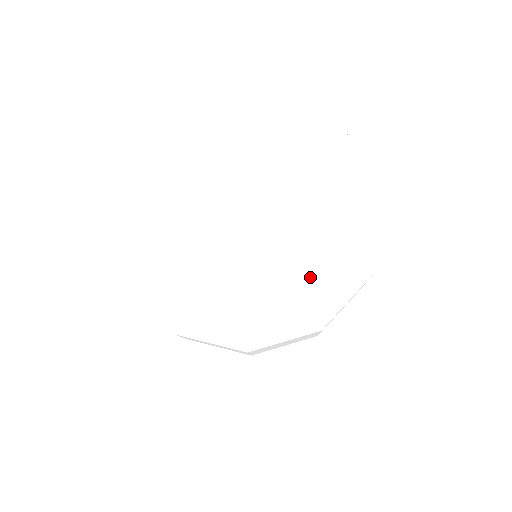
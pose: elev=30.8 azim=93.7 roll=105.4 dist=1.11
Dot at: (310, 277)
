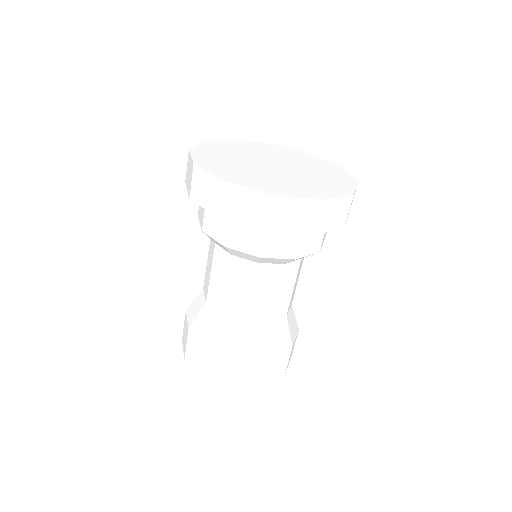
Dot at: (315, 186)
